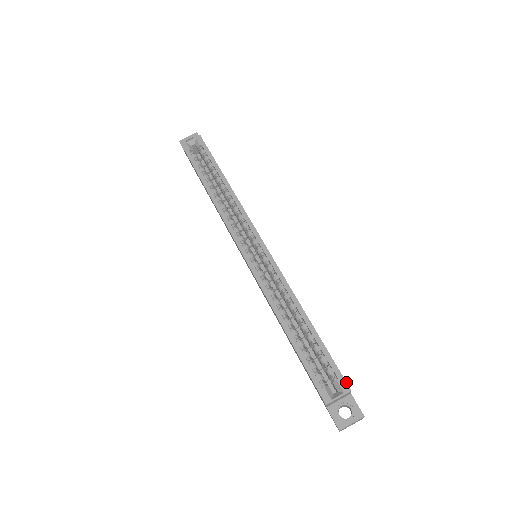
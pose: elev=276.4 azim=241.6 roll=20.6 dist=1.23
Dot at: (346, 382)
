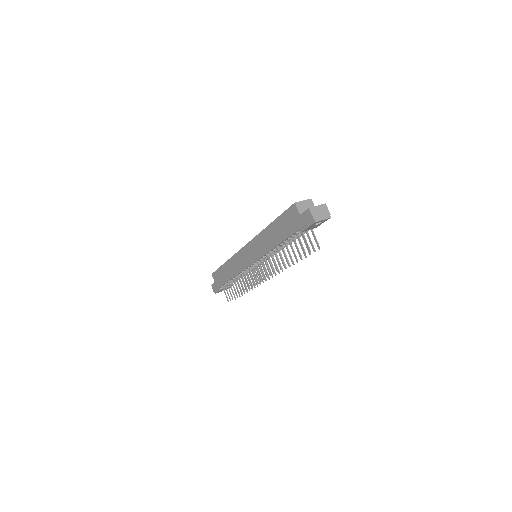
Dot at: occluded
